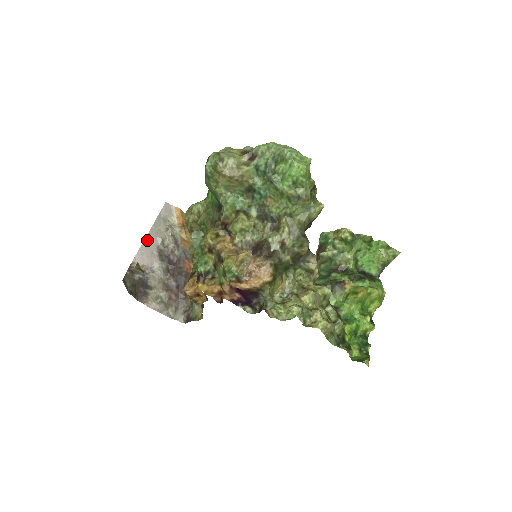
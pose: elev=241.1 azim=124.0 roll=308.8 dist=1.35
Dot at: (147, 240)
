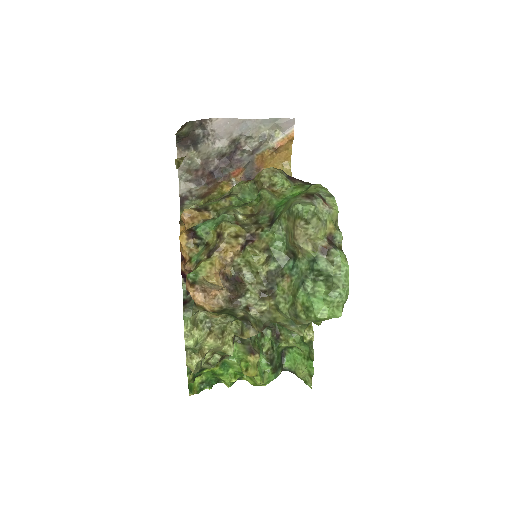
Dot at: (242, 121)
